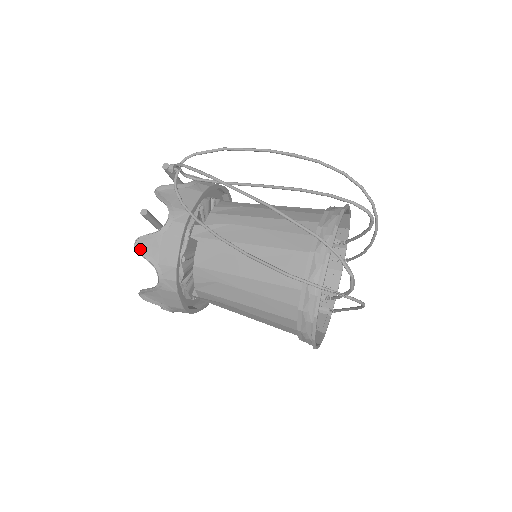
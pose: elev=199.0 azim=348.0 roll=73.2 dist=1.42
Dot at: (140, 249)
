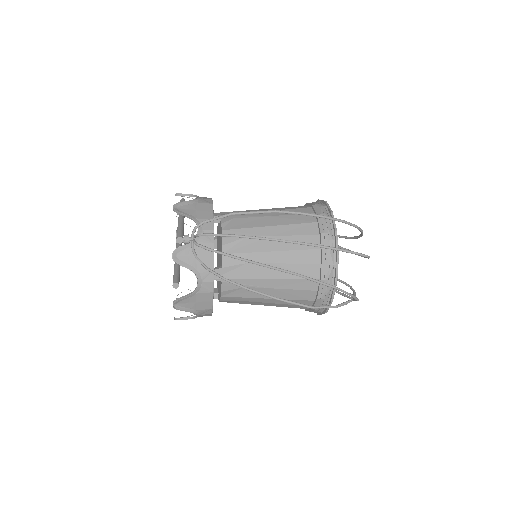
Dot at: (178, 307)
